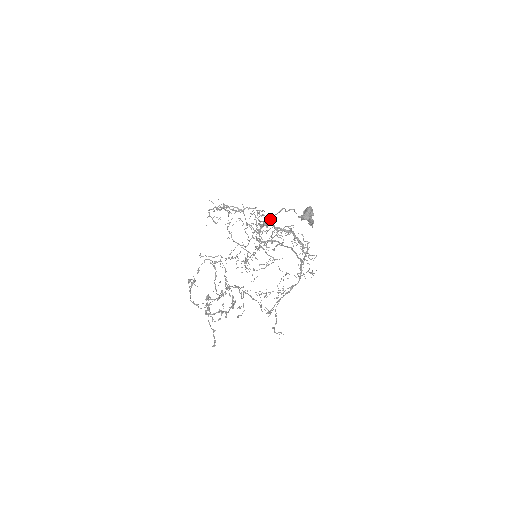
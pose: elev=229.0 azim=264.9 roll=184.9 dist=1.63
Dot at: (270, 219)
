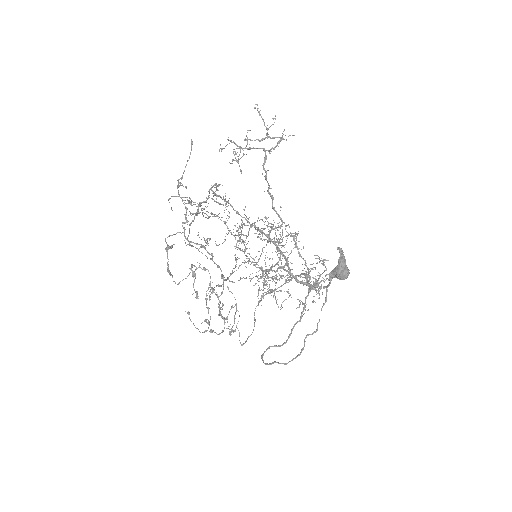
Dot at: occluded
